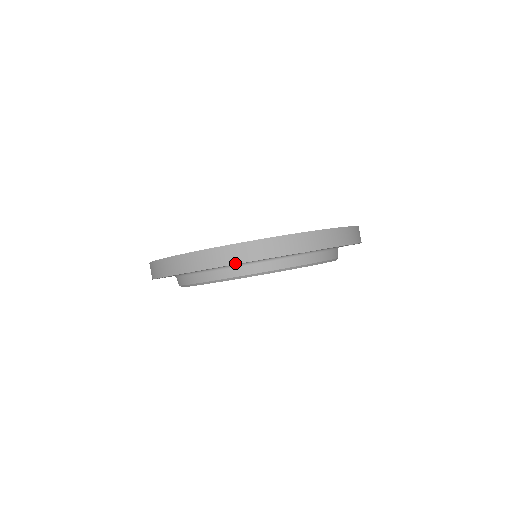
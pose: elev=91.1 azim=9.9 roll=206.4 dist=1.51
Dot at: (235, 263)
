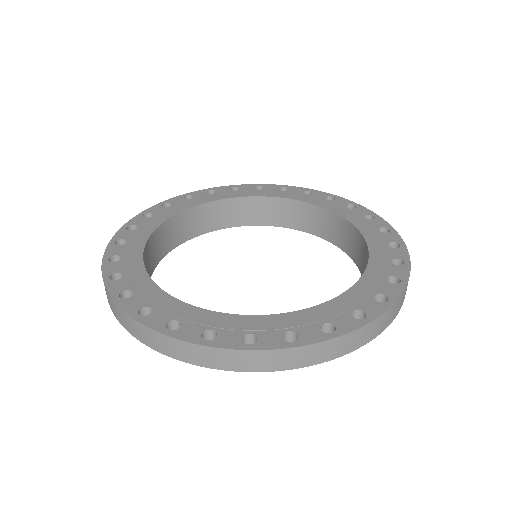
Dot at: (375, 337)
